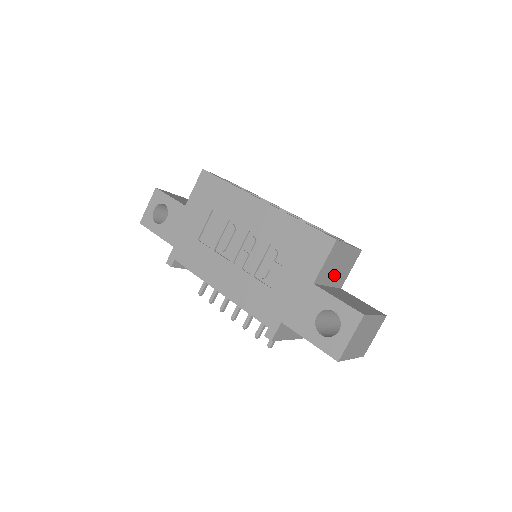
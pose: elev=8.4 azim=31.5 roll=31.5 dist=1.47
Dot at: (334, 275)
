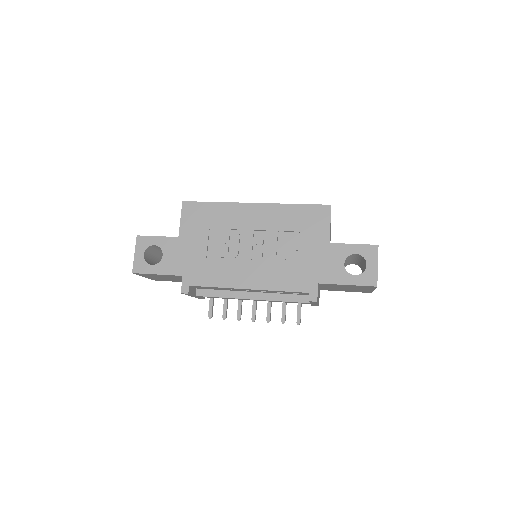
Dot at: occluded
